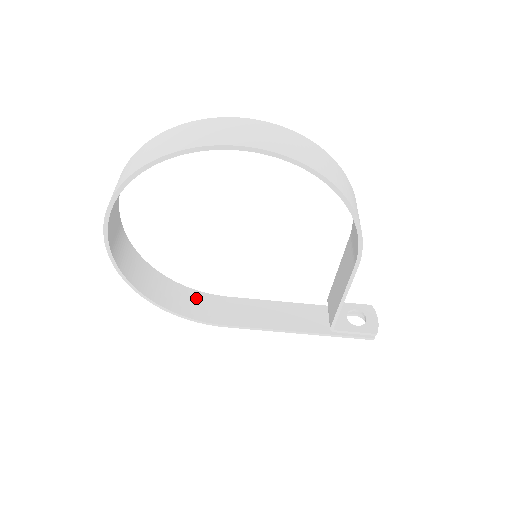
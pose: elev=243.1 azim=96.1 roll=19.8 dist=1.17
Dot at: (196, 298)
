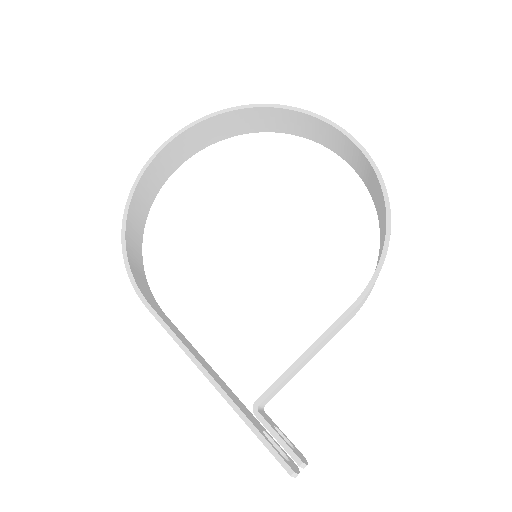
Dot at: (144, 281)
